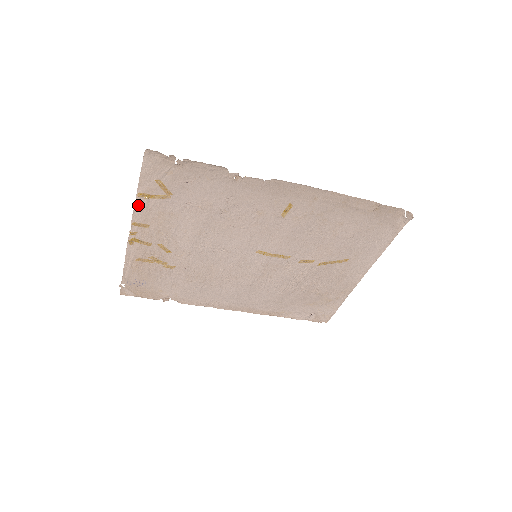
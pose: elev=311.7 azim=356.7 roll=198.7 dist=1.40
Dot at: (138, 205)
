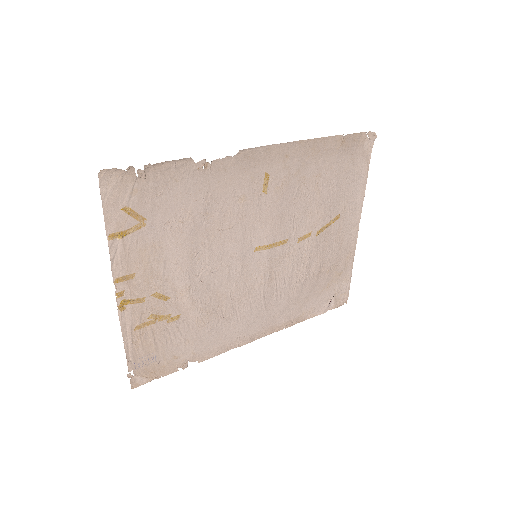
Dot at: (113, 252)
